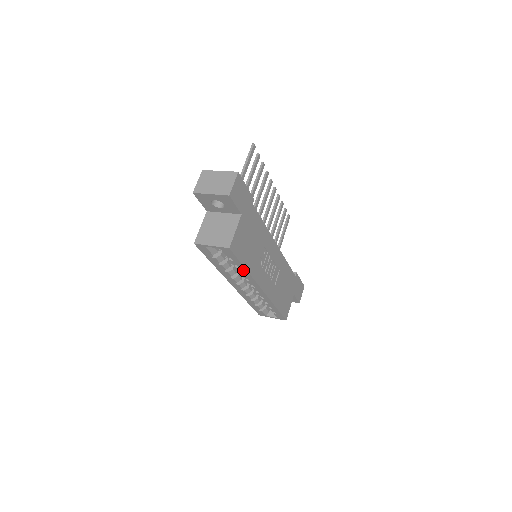
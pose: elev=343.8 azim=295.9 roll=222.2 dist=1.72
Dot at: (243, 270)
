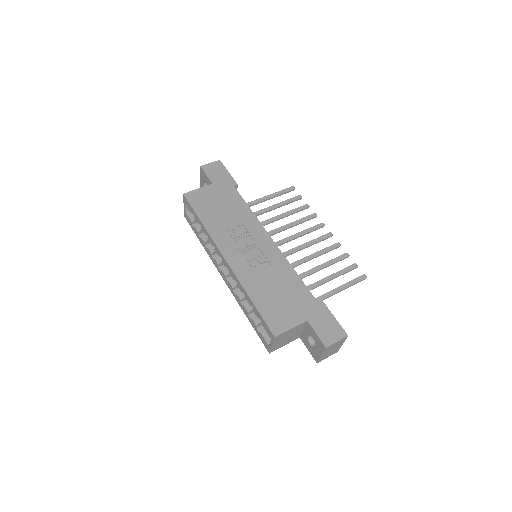
Dot at: (203, 227)
